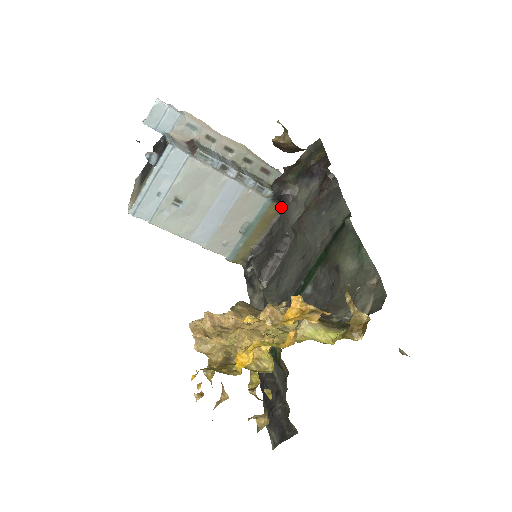
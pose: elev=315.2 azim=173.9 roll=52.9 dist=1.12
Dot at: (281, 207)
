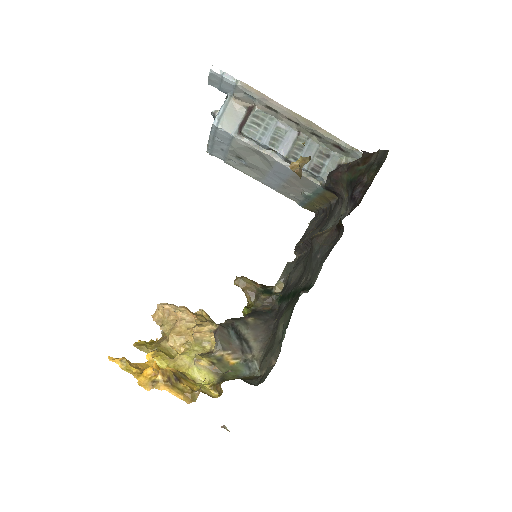
Dot at: (337, 196)
